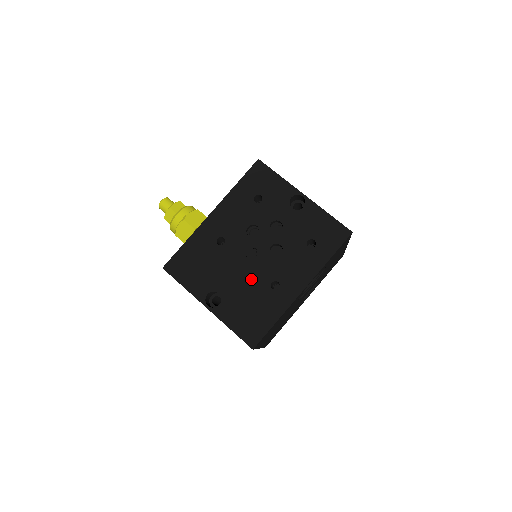
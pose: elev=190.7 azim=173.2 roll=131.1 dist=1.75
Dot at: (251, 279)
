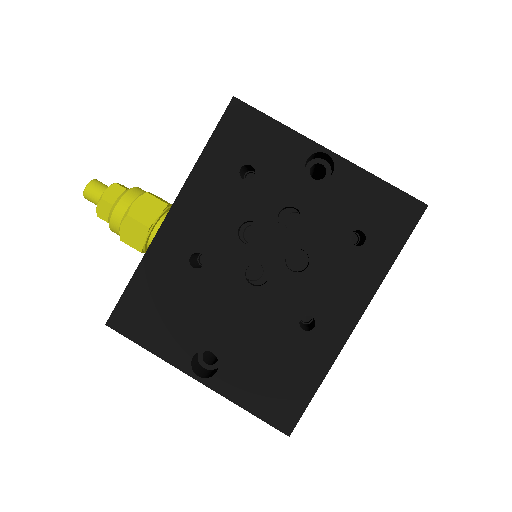
Dot at: (263, 319)
